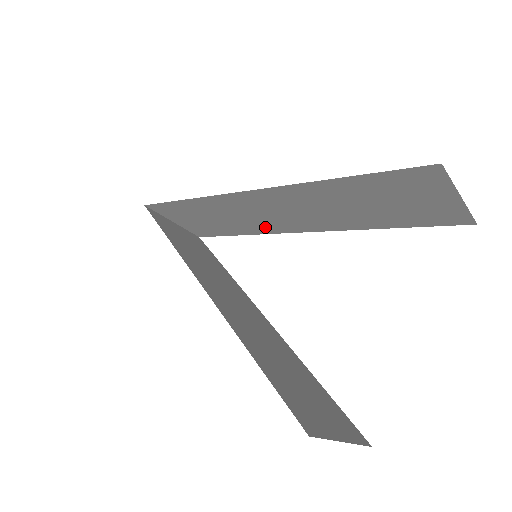
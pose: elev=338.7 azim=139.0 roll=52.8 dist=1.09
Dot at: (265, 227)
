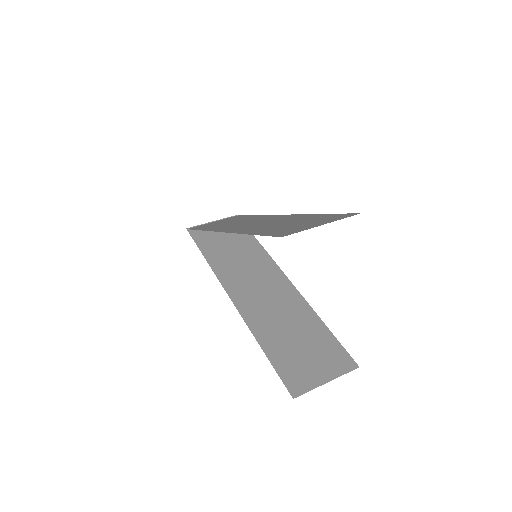
Dot at: occluded
